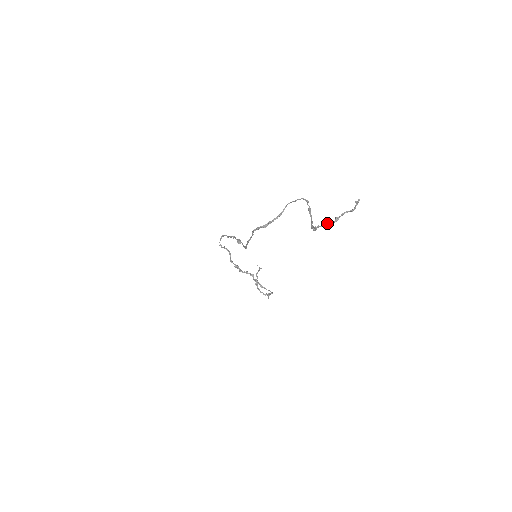
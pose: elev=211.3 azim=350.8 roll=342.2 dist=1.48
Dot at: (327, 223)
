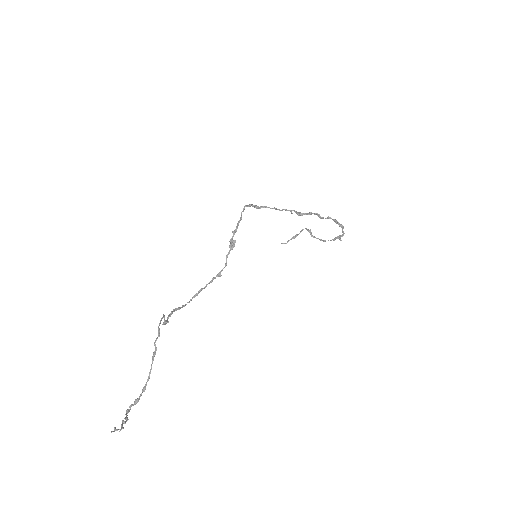
Dot at: (124, 418)
